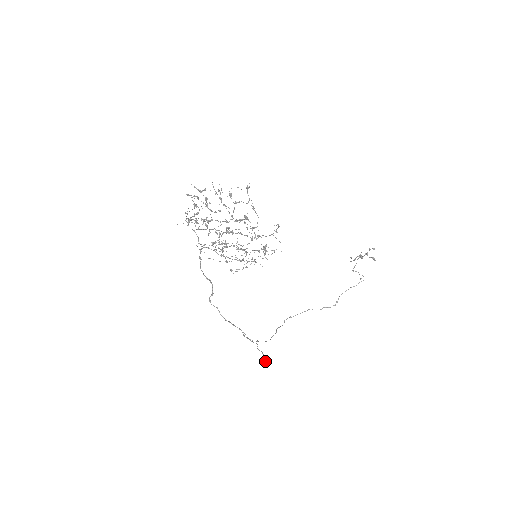
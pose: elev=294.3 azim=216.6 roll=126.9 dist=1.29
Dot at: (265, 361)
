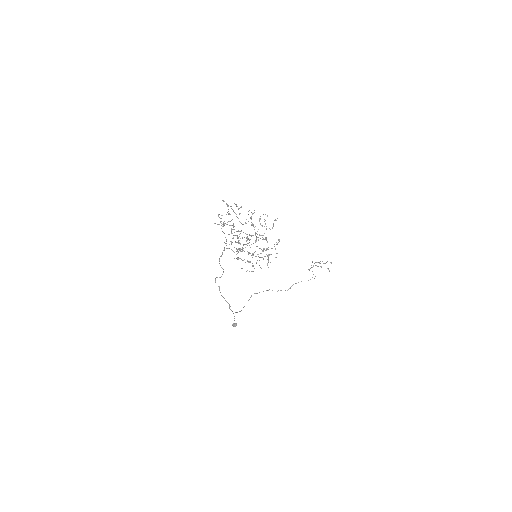
Dot at: (234, 325)
